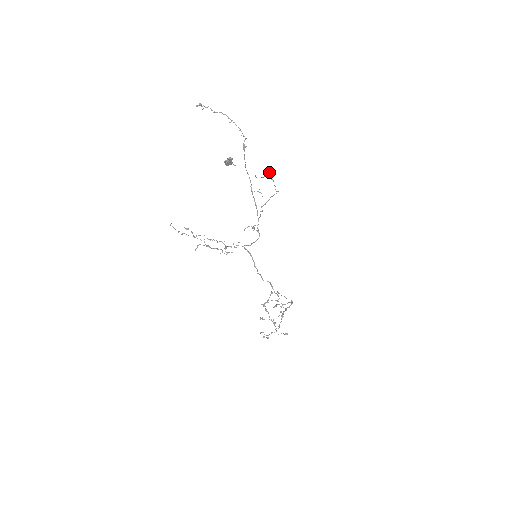
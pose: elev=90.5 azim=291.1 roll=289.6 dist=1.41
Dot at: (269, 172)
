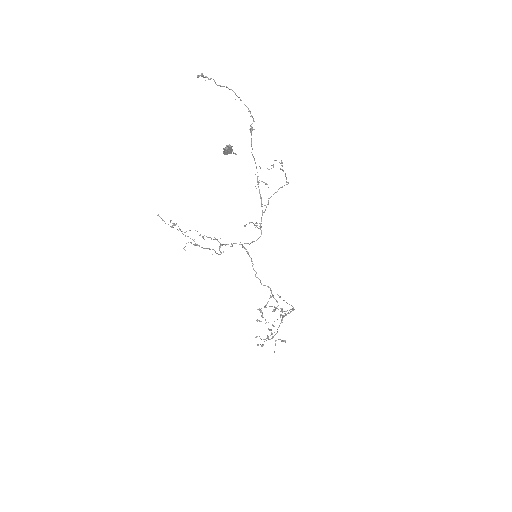
Dot at: (279, 162)
